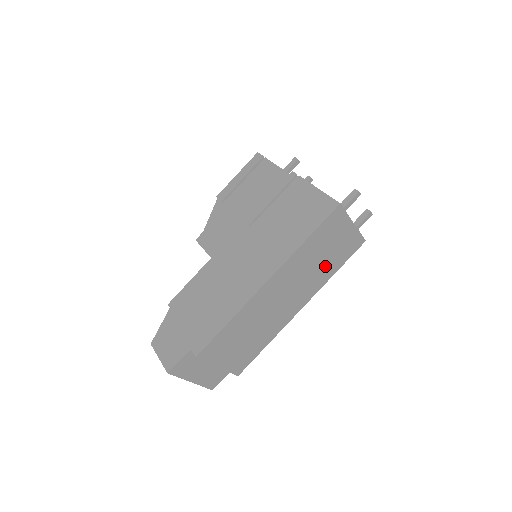
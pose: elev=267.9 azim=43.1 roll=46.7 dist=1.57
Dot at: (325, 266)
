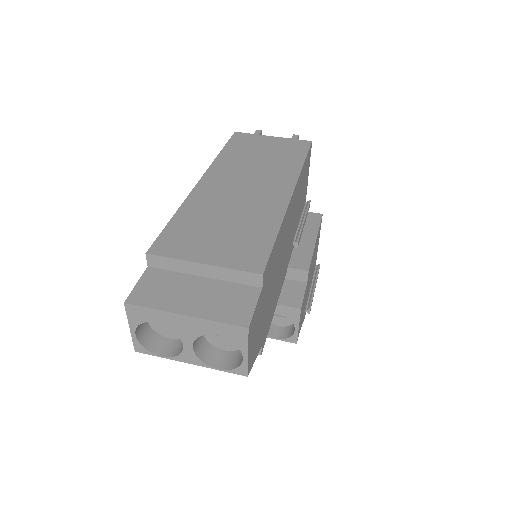
Dot at: (278, 162)
